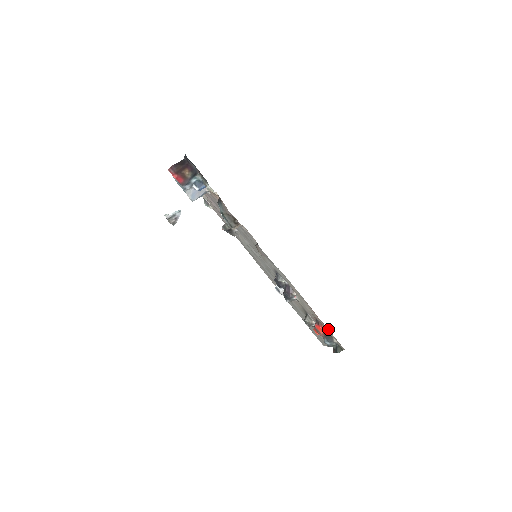
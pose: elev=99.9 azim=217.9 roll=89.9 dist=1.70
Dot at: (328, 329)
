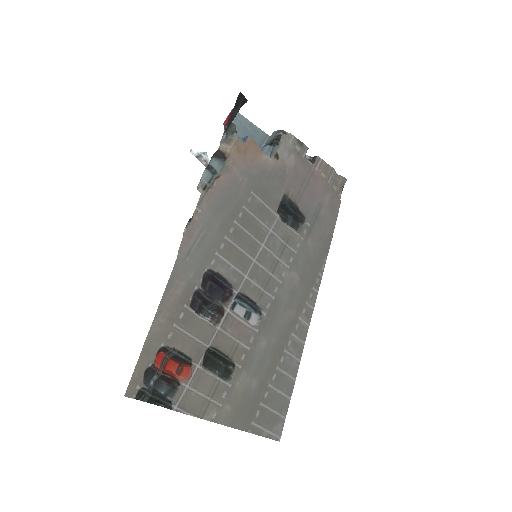
Dot at: (139, 358)
